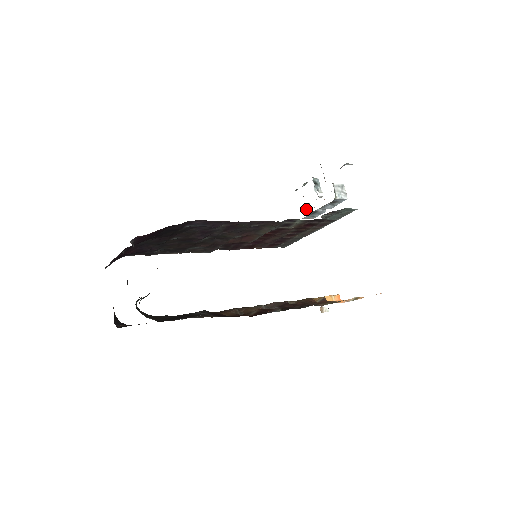
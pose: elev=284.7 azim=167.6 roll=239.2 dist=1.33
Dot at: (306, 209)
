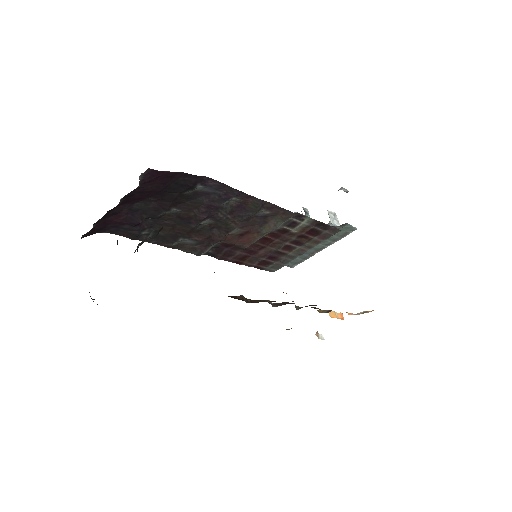
Dot at: occluded
